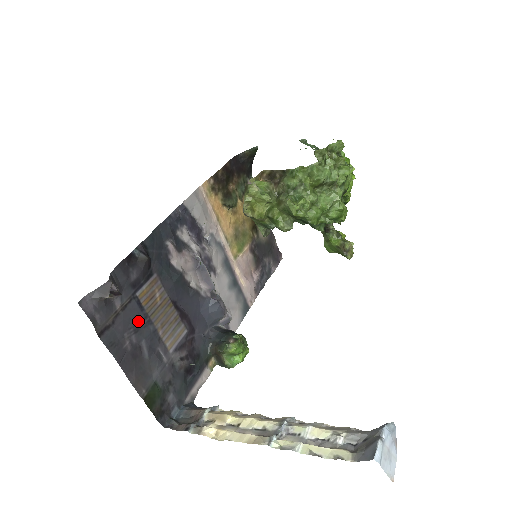
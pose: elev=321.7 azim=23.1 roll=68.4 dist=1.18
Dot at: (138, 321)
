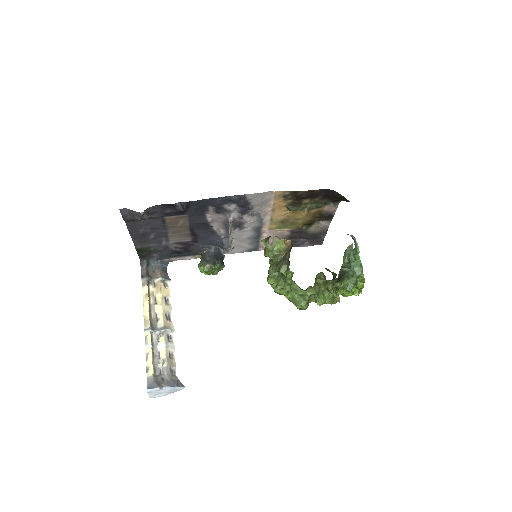
Dot at: (157, 226)
